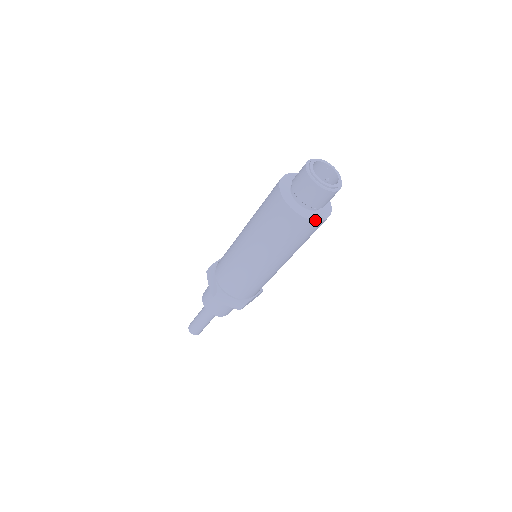
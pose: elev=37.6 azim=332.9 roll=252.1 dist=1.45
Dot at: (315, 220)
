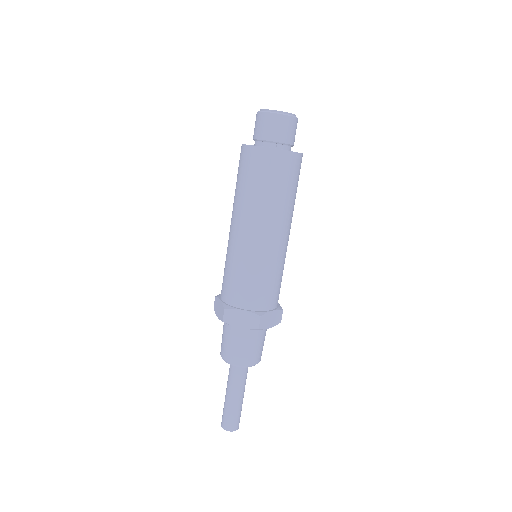
Dot at: (283, 150)
